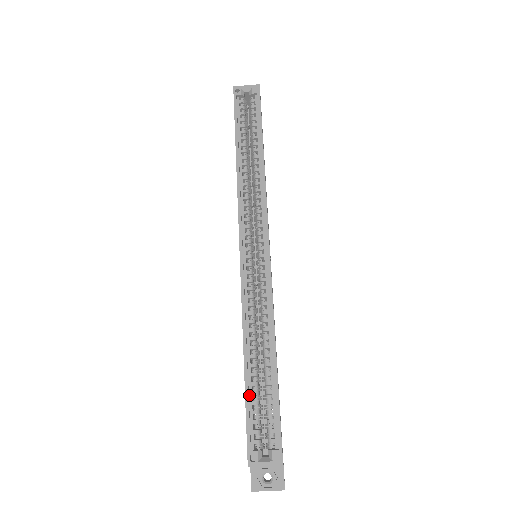
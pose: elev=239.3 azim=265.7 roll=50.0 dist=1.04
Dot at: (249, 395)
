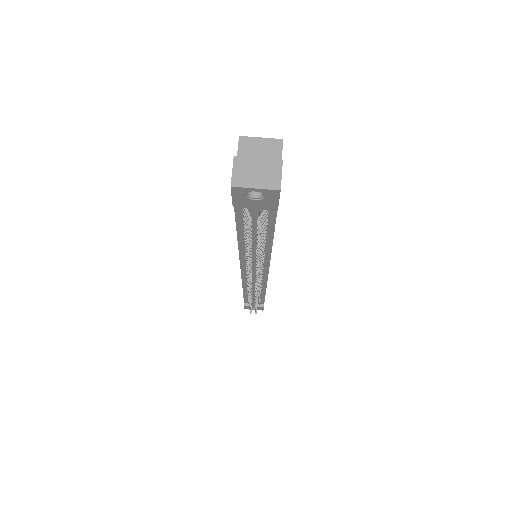
Dot at: occluded
